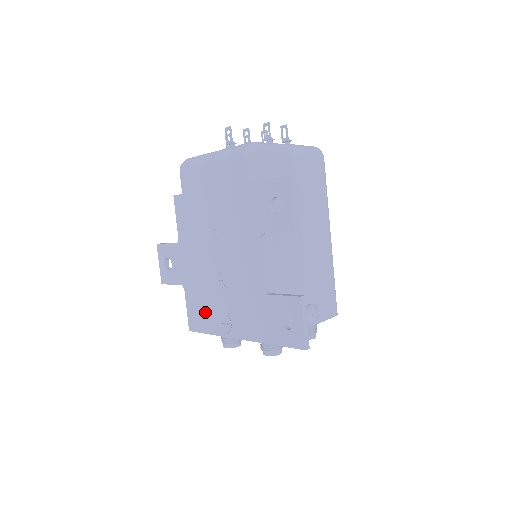
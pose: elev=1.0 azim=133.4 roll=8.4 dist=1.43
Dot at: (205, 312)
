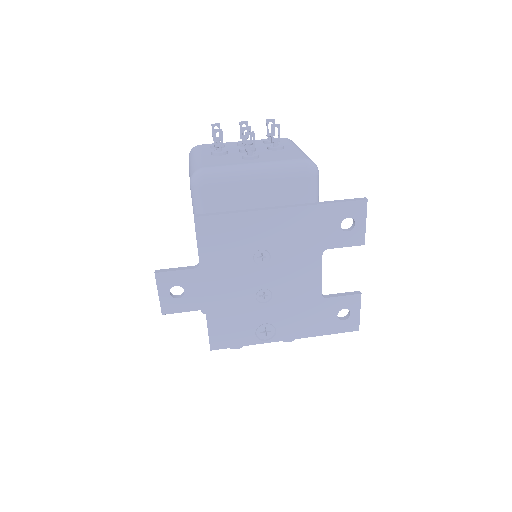
Dot at: (239, 328)
